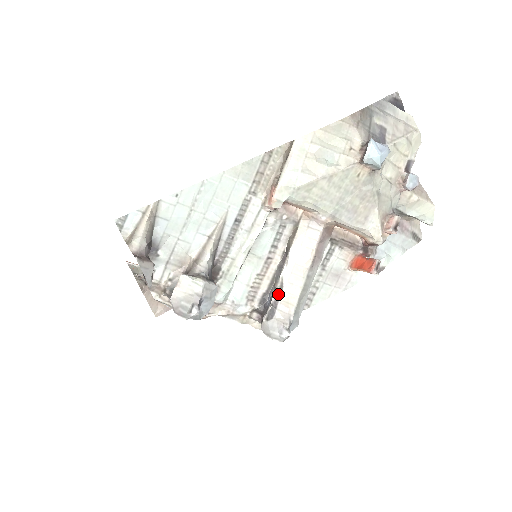
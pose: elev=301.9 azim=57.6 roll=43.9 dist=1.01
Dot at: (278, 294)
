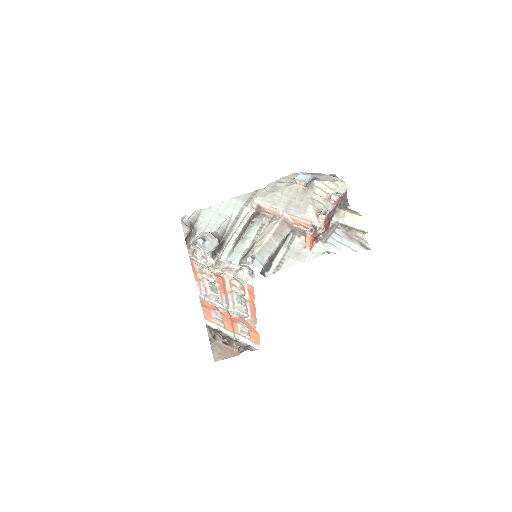
Dot at: (251, 247)
